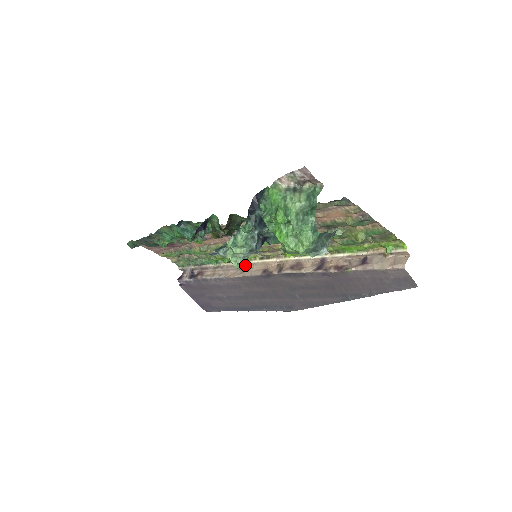
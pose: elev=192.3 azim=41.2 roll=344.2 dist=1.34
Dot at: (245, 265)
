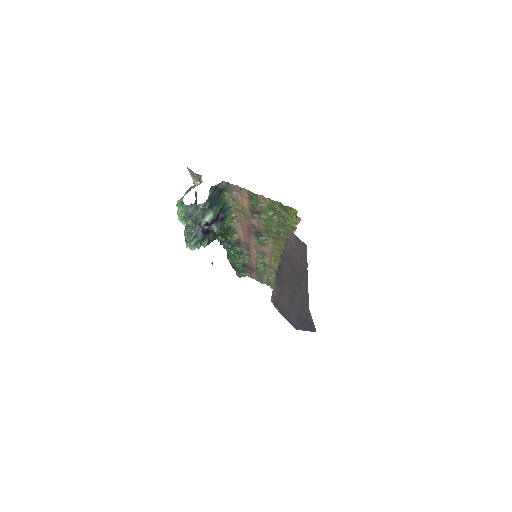
Dot at: occluded
